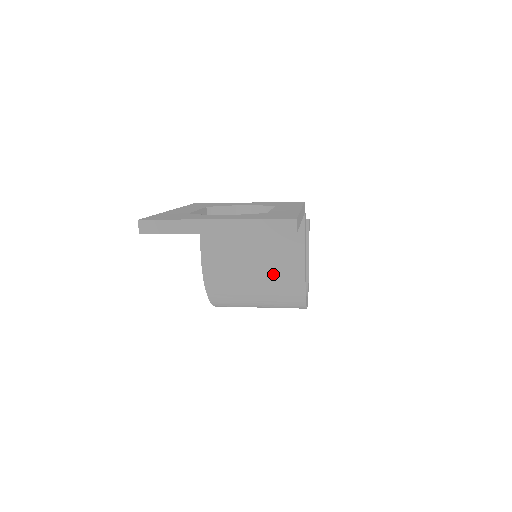
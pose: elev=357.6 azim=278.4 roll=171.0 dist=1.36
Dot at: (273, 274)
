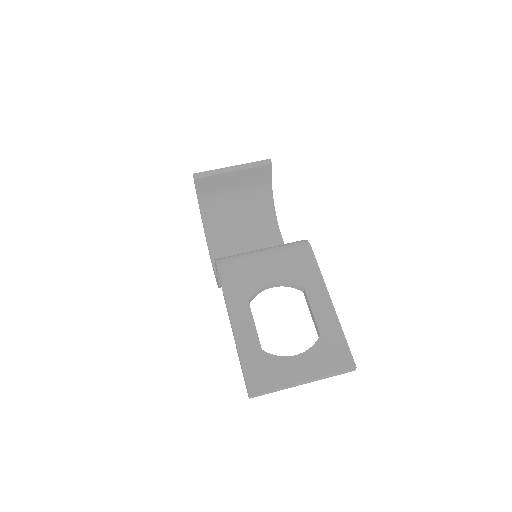
Dot at: occluded
